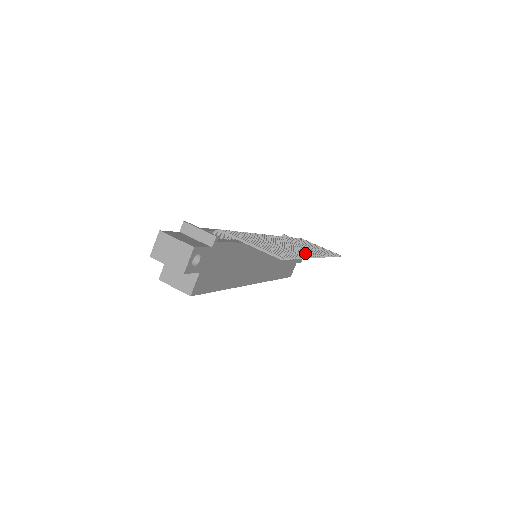
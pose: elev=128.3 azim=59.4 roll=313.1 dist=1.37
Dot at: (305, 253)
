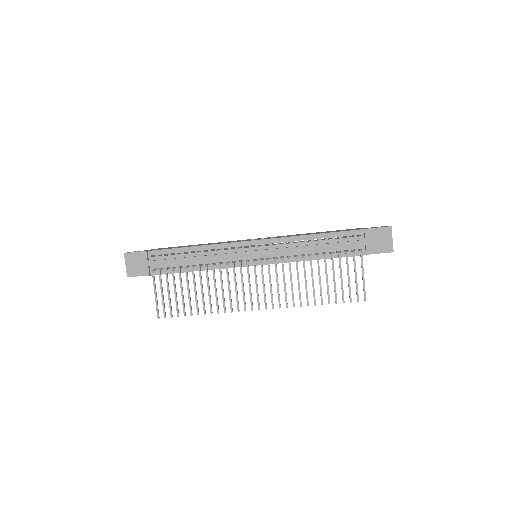
Dot at: (237, 304)
